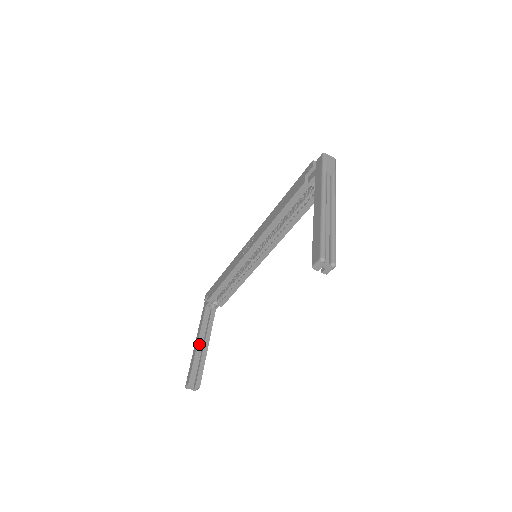
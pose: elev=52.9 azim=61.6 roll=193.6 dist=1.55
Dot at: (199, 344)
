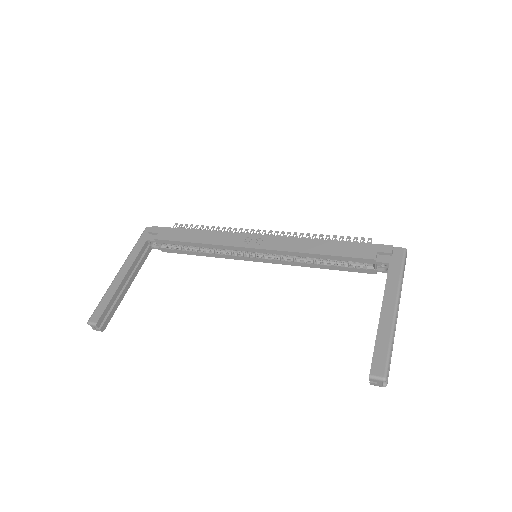
Dot at: (124, 281)
